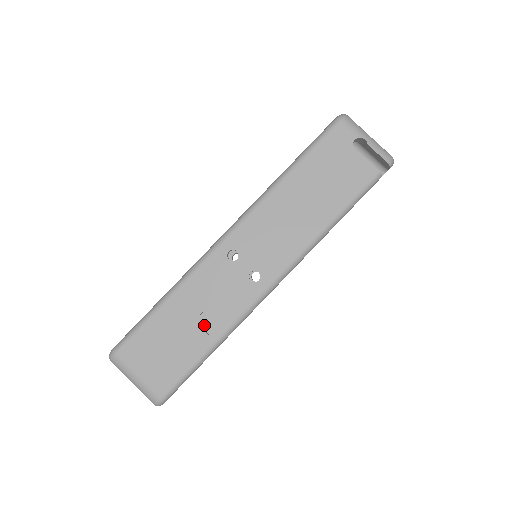
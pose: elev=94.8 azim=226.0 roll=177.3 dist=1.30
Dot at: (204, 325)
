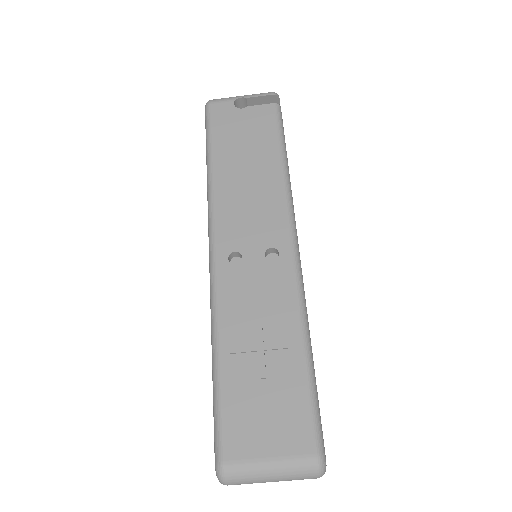
Dot at: (276, 338)
